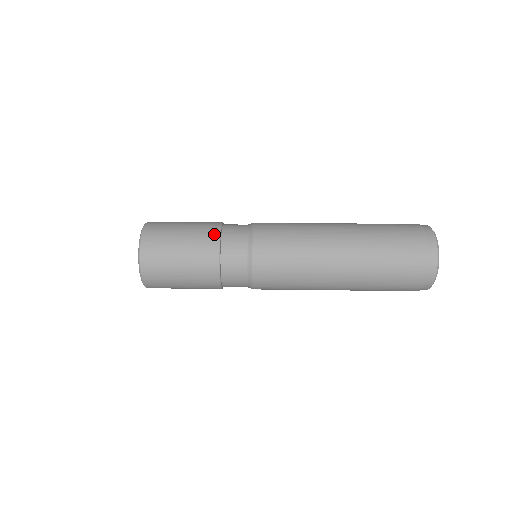
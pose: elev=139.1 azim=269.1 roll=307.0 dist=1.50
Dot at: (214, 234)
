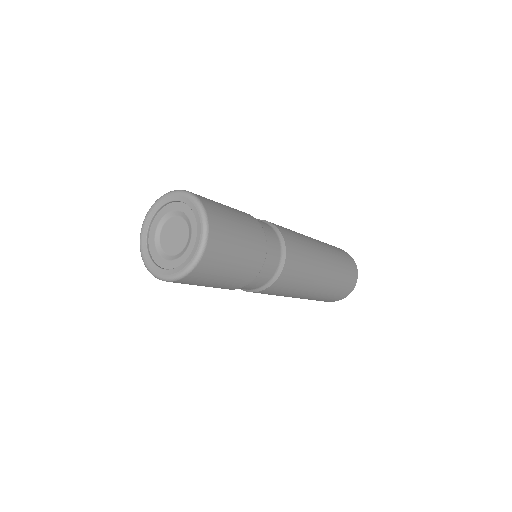
Dot at: (256, 221)
